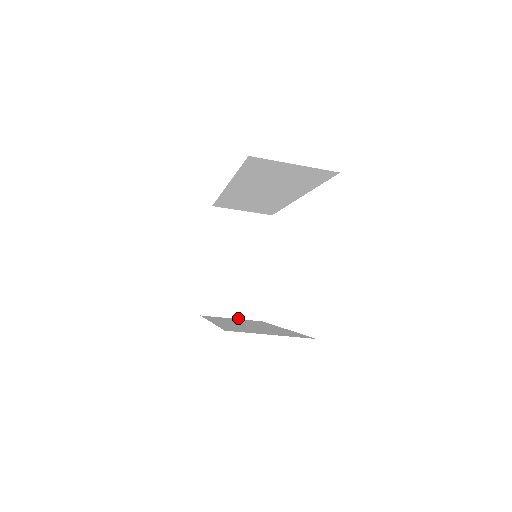
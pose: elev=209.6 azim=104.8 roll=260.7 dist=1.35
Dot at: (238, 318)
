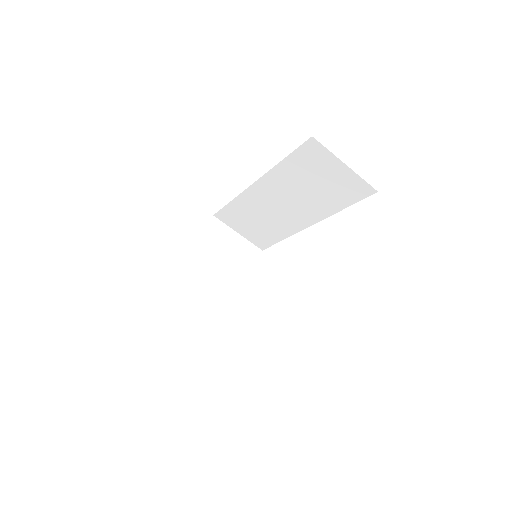
Dot at: (197, 328)
